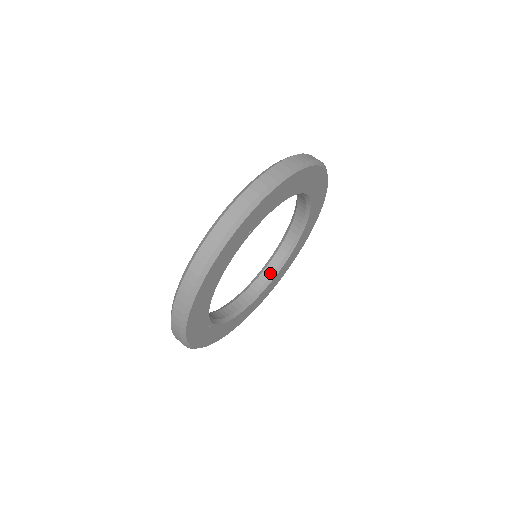
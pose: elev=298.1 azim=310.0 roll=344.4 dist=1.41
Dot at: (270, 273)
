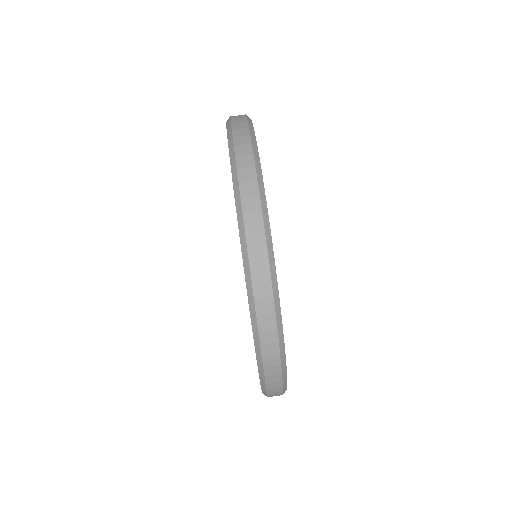
Dot at: occluded
